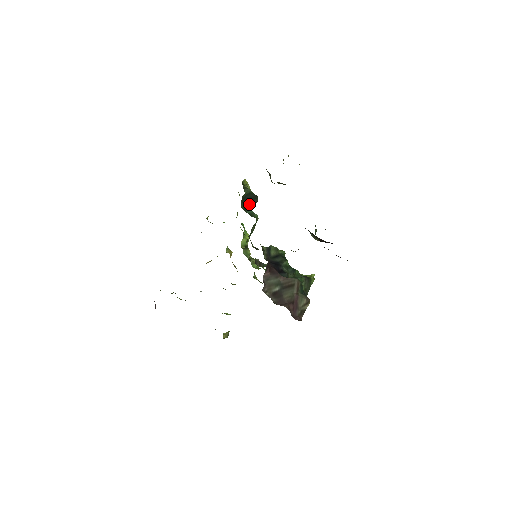
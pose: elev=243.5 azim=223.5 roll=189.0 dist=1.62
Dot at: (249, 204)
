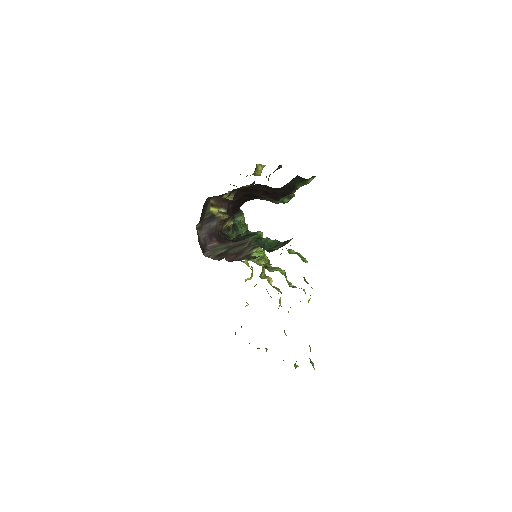
Dot at: occluded
